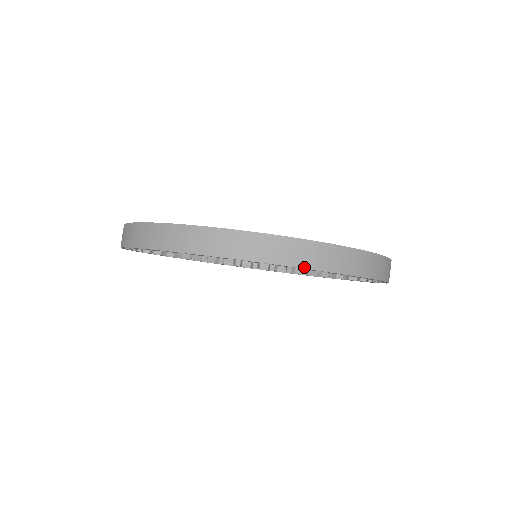
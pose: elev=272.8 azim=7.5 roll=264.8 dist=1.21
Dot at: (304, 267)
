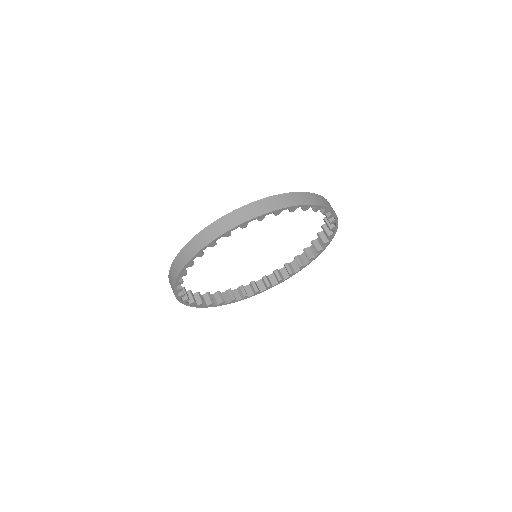
Dot at: (270, 211)
